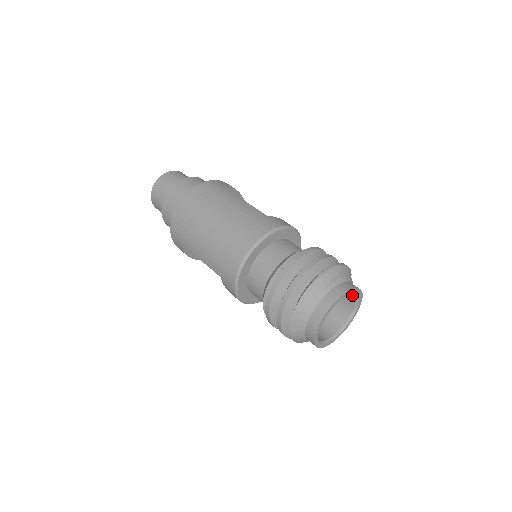
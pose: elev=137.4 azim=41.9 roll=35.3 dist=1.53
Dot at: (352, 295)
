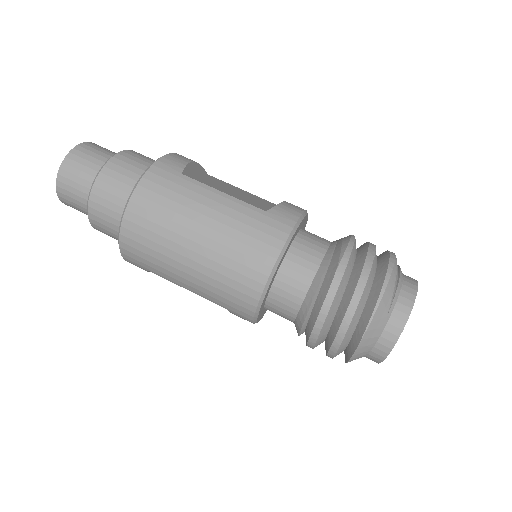
Dot at: occluded
